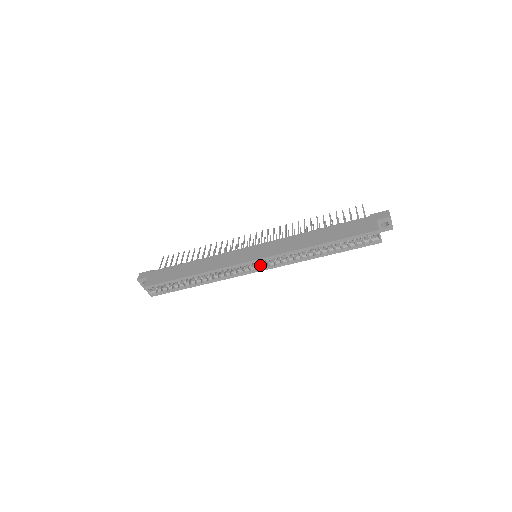
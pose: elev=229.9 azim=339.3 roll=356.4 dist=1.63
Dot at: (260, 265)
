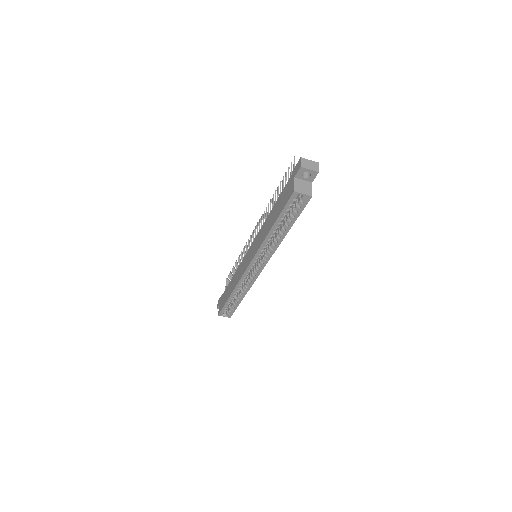
Dot at: (258, 265)
